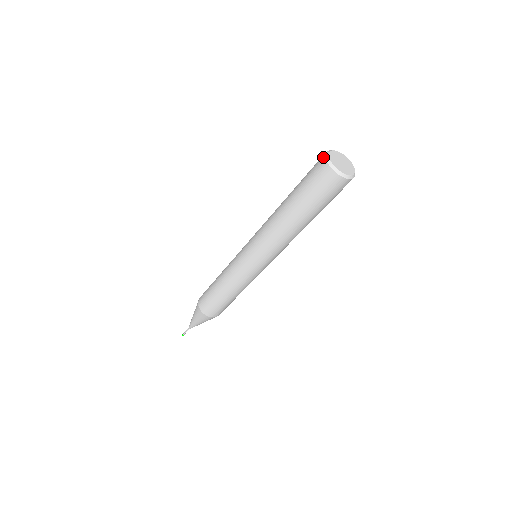
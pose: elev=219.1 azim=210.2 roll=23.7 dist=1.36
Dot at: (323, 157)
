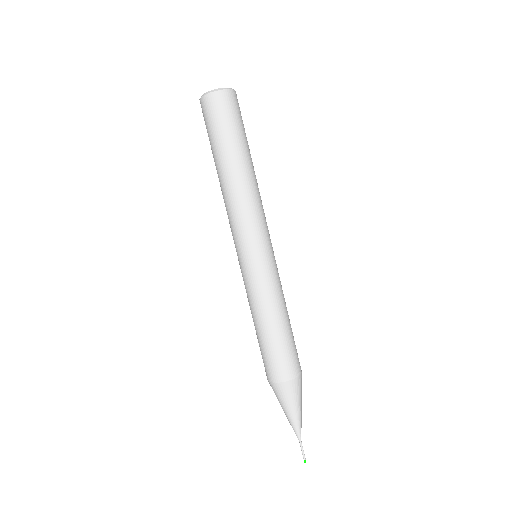
Dot at: occluded
